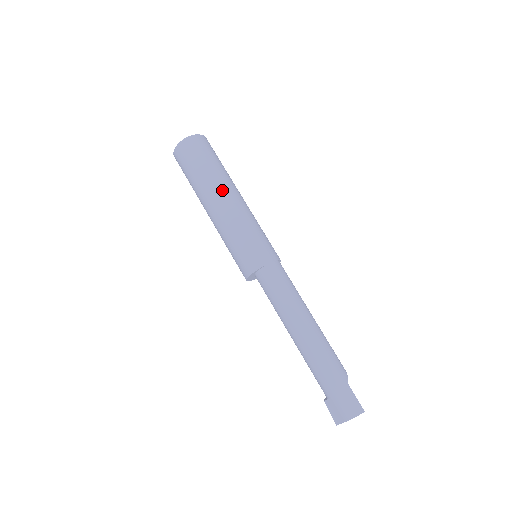
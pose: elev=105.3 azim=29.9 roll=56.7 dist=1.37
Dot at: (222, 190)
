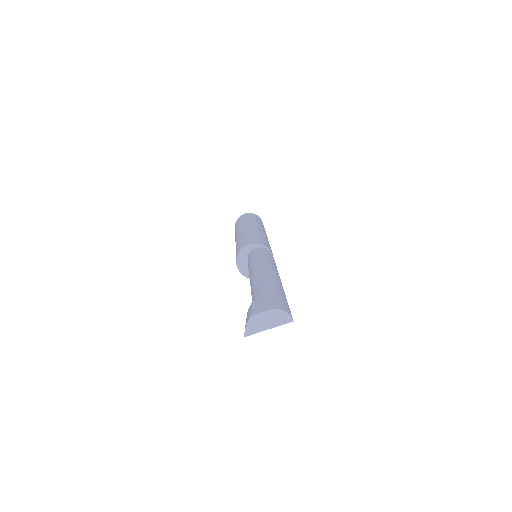
Dot at: (263, 229)
